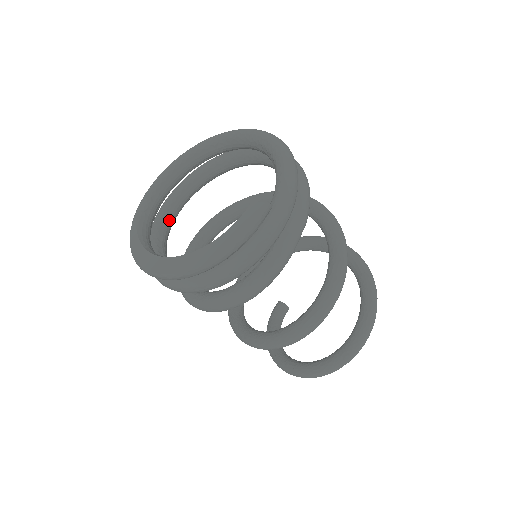
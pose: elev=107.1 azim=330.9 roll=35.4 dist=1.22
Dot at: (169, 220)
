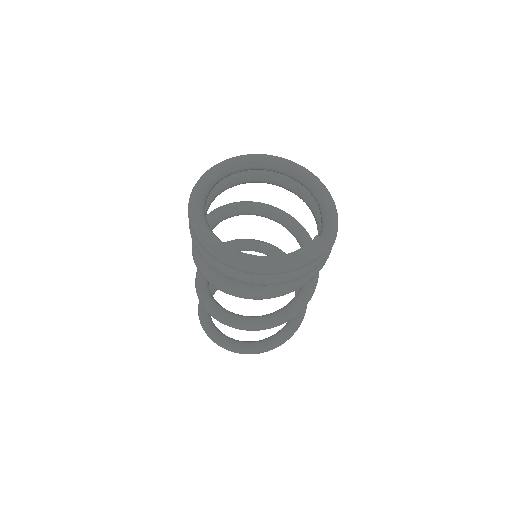
Dot at: (209, 206)
